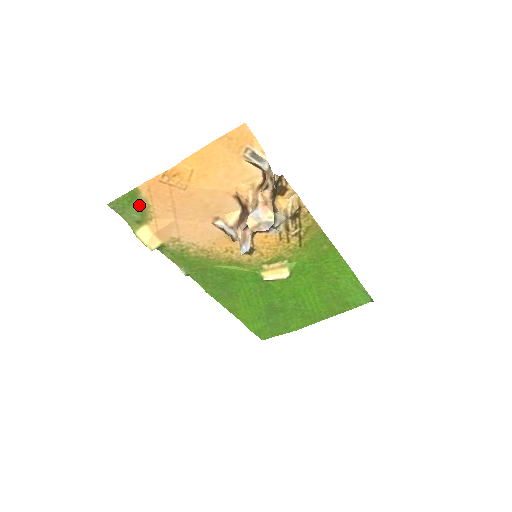
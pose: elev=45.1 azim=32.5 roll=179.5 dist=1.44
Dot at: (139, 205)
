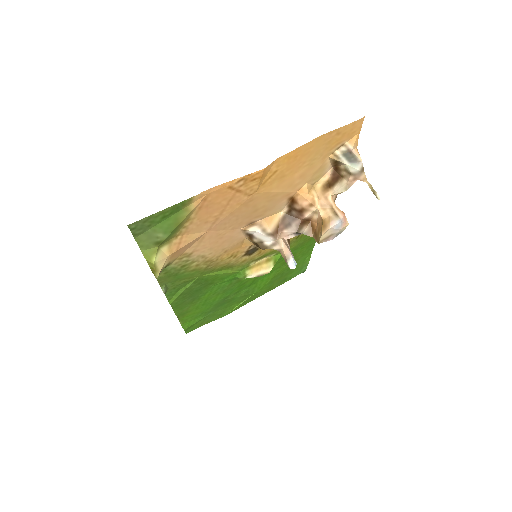
Dot at: (176, 220)
